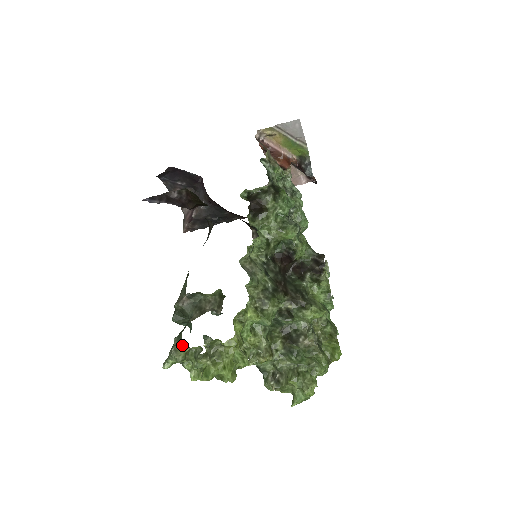
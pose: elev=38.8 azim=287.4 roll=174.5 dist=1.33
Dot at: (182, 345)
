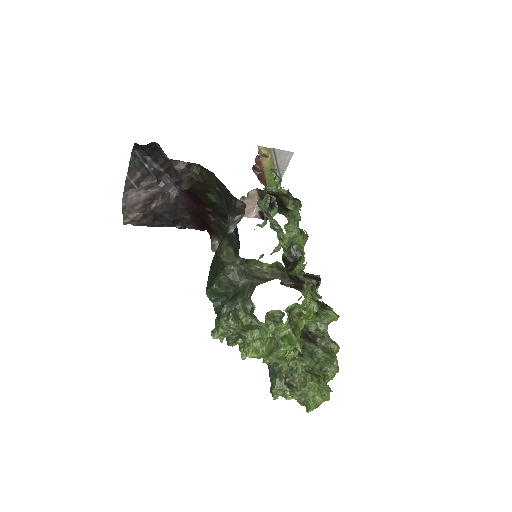
Dot at: (237, 313)
